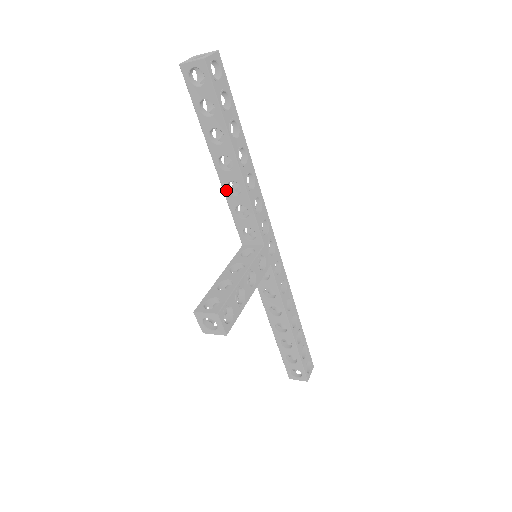
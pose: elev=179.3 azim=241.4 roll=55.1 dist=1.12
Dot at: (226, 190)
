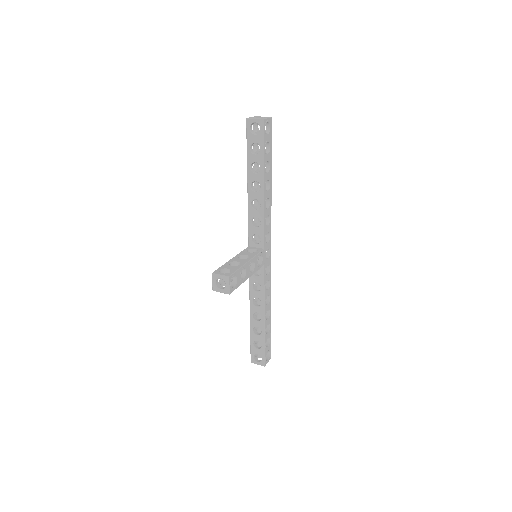
Dot at: (250, 205)
